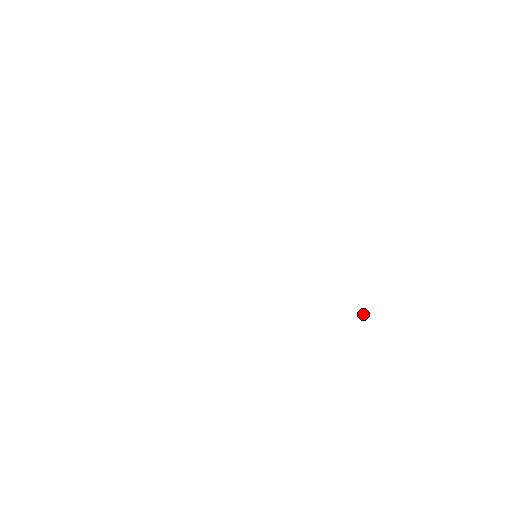
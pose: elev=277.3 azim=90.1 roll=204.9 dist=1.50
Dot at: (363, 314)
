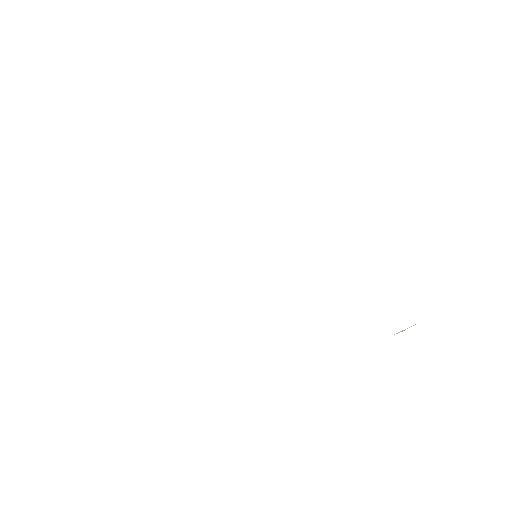
Dot at: (399, 332)
